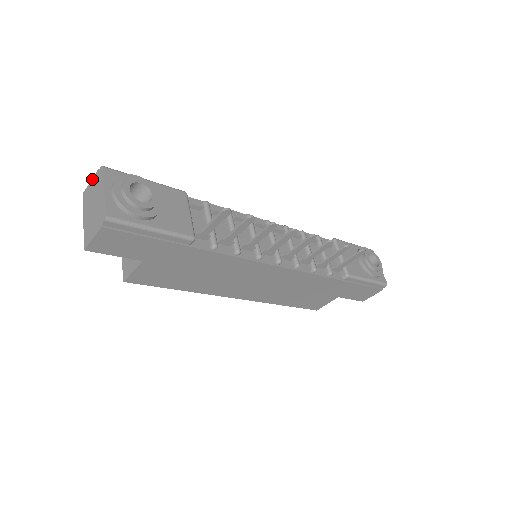
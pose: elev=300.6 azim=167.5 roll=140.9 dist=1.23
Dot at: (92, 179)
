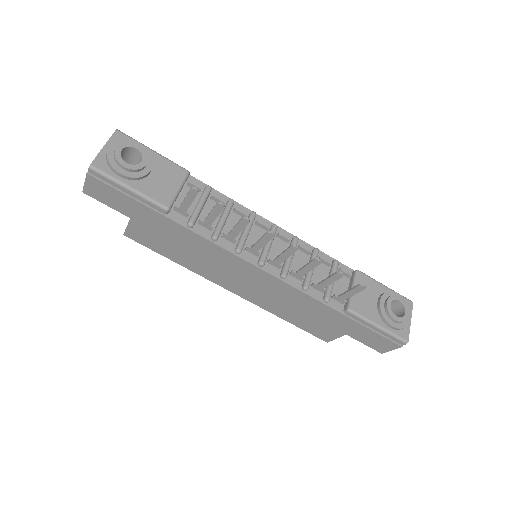
Dot at: occluded
